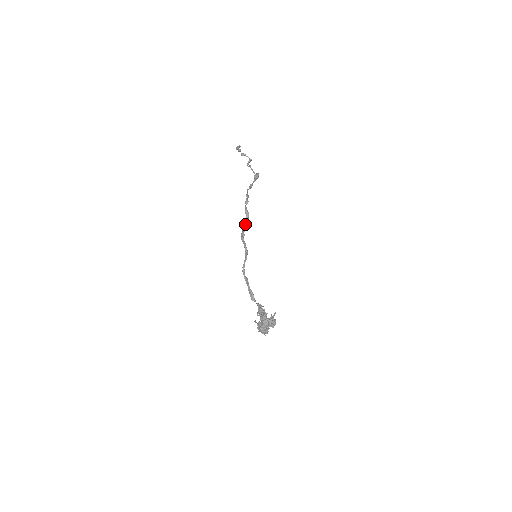
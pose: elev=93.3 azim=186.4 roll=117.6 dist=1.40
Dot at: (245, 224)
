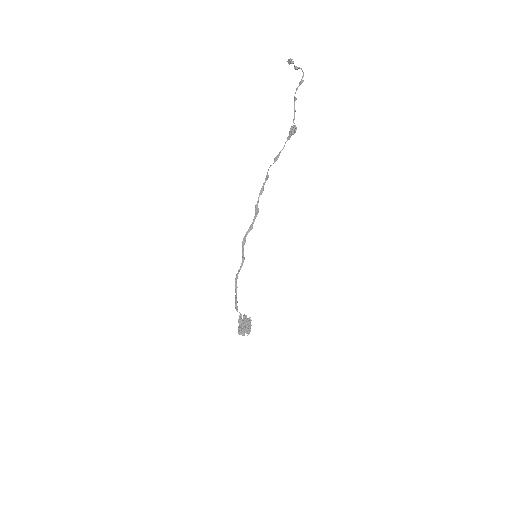
Dot at: (251, 224)
